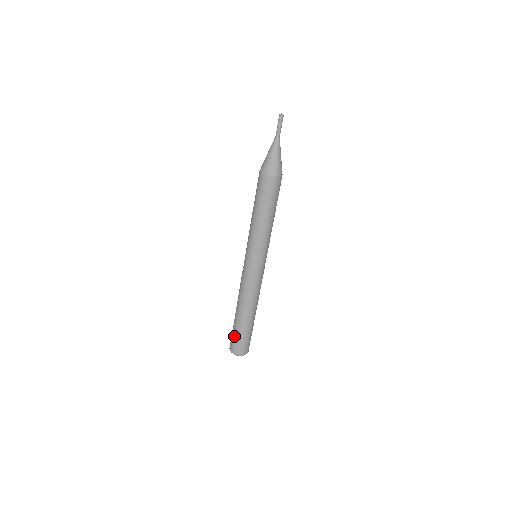
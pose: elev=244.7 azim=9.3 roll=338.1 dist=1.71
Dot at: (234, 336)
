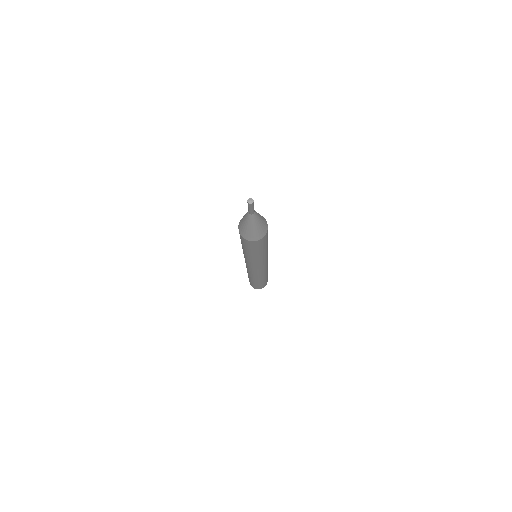
Dot at: (254, 285)
